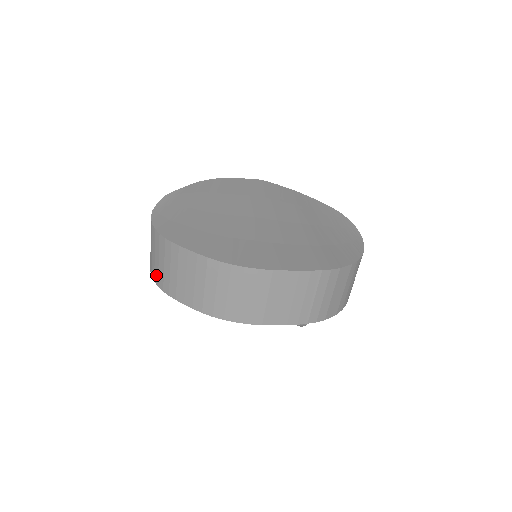
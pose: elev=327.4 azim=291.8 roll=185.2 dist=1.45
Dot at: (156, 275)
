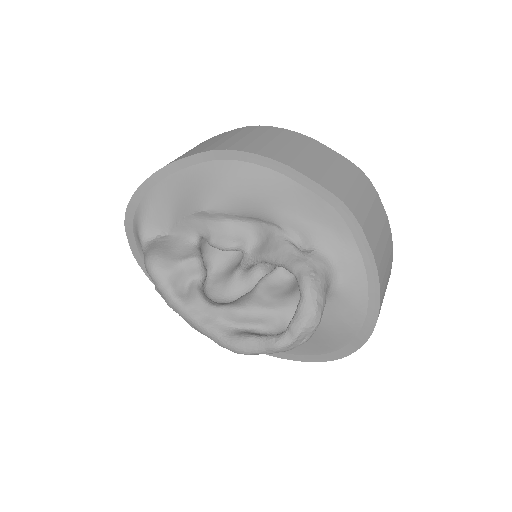
Dot at: occluded
